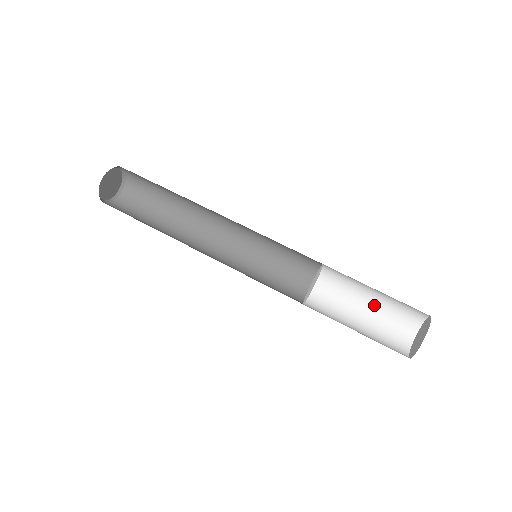
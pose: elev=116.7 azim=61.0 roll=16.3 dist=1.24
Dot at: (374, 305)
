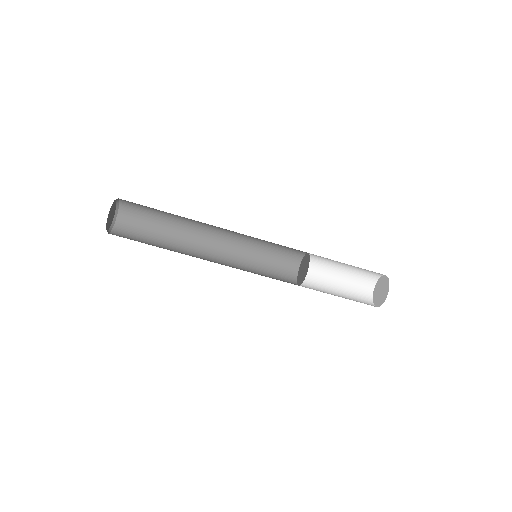
Dot at: (349, 266)
